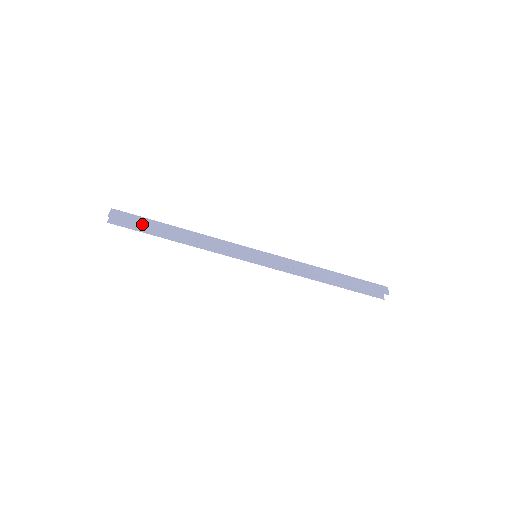
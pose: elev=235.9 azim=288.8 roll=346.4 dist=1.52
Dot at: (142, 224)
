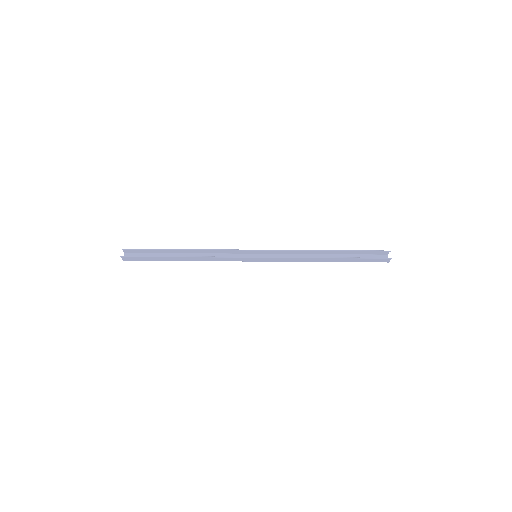
Dot at: (151, 249)
